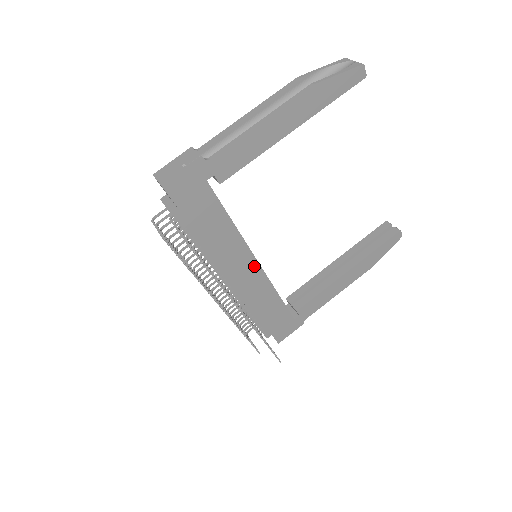
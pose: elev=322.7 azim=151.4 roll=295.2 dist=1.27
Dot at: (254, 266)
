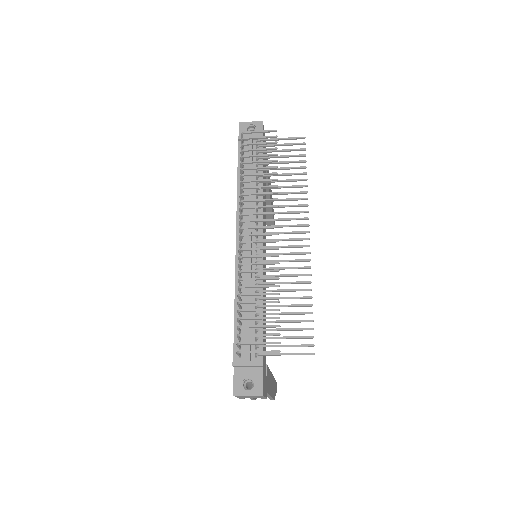
Dot at: occluded
